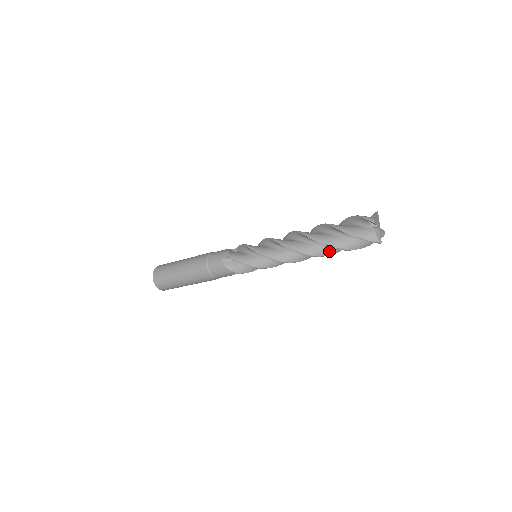
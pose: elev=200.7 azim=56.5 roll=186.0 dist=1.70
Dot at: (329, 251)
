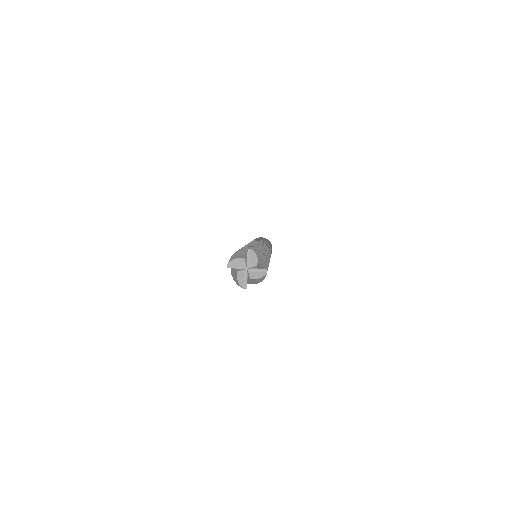
Dot at: occluded
